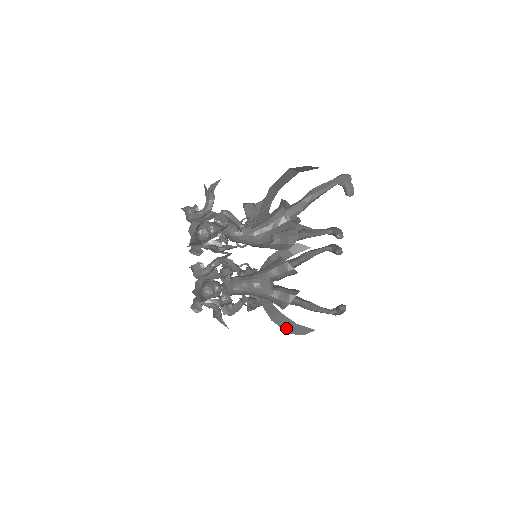
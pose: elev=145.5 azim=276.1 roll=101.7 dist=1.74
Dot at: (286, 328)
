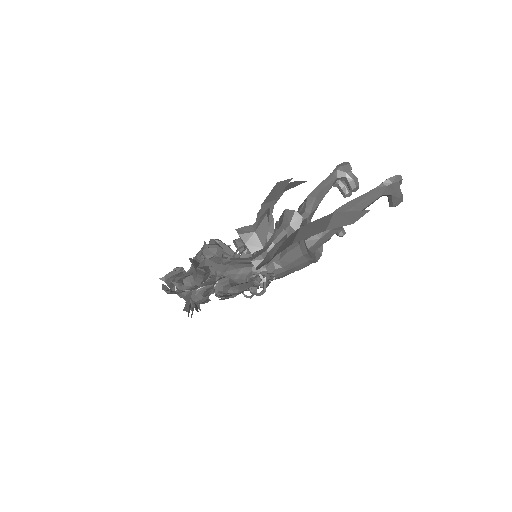
Dot at: occluded
